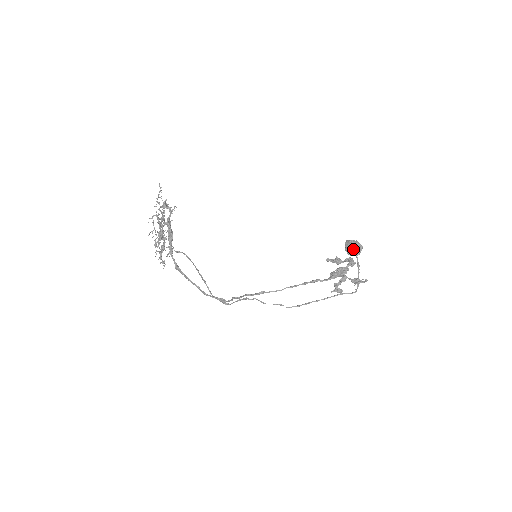
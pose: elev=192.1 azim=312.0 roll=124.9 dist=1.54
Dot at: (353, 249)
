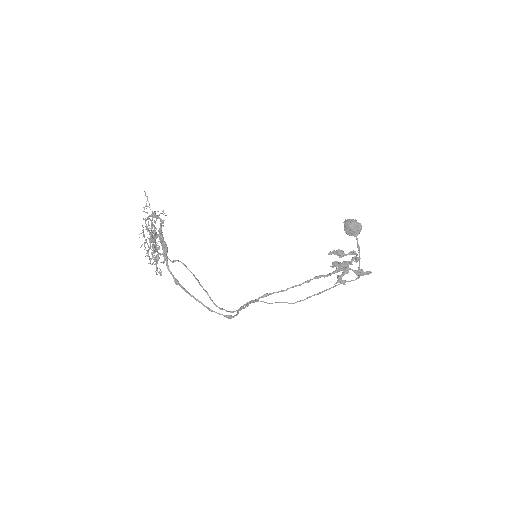
Dot at: (353, 230)
